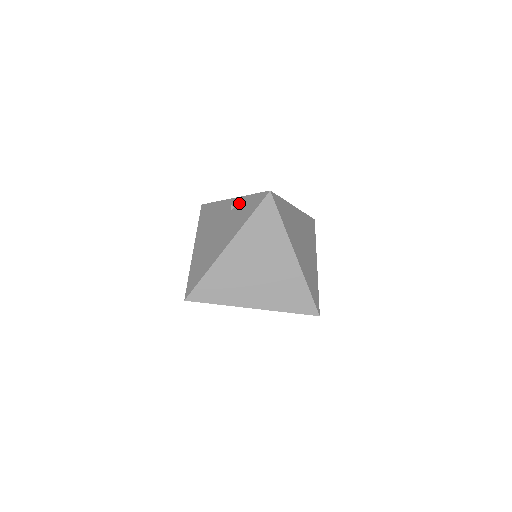
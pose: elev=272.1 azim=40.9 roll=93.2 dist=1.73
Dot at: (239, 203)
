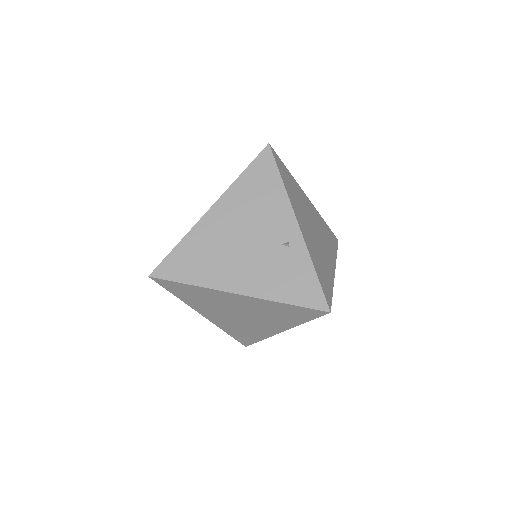
Dot at: (297, 255)
